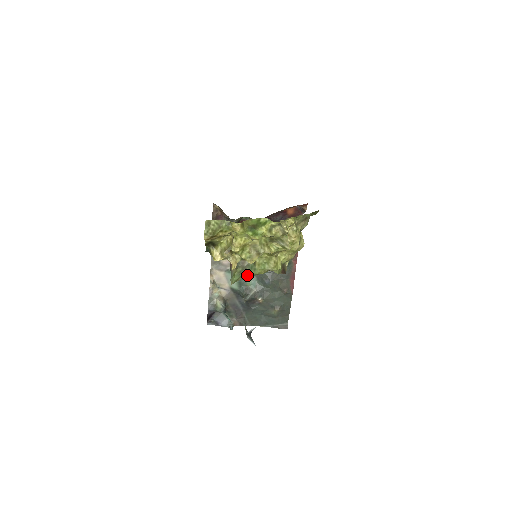
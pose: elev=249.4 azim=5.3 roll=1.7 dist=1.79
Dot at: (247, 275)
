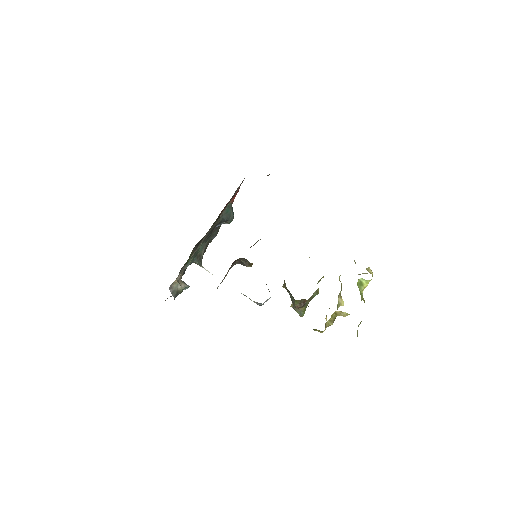
Dot at: occluded
